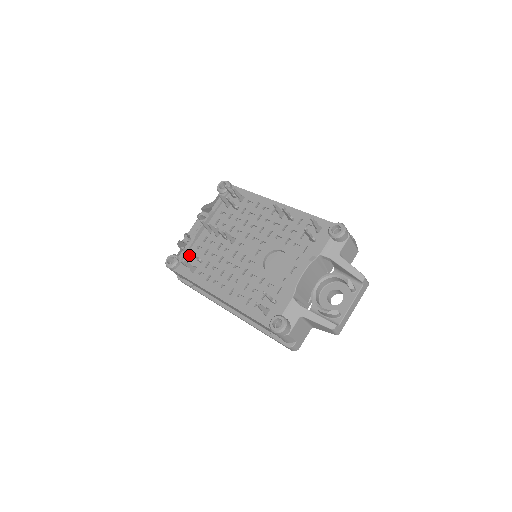
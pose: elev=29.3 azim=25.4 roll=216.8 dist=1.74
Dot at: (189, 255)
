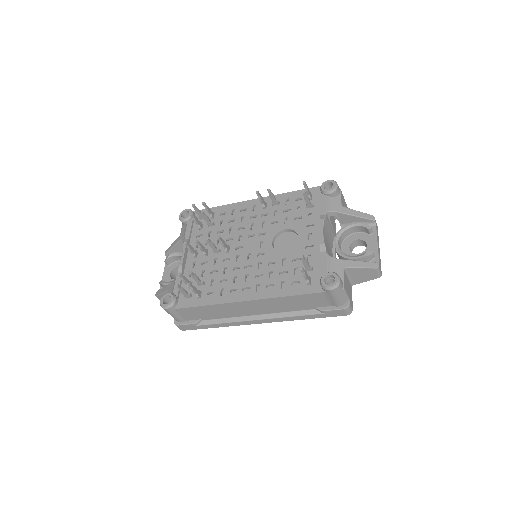
Dot at: occluded
